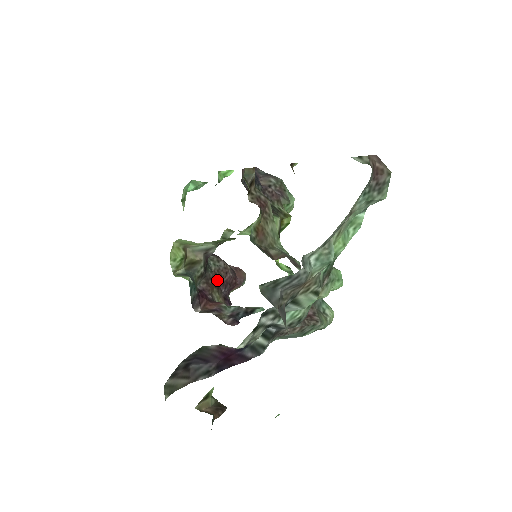
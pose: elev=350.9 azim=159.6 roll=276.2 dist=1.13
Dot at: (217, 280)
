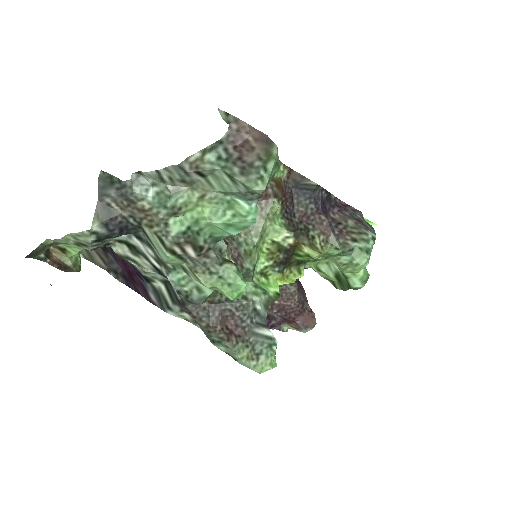
Dot at: occluded
